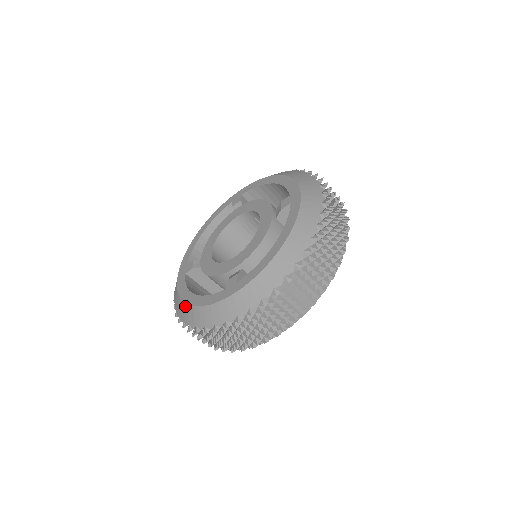
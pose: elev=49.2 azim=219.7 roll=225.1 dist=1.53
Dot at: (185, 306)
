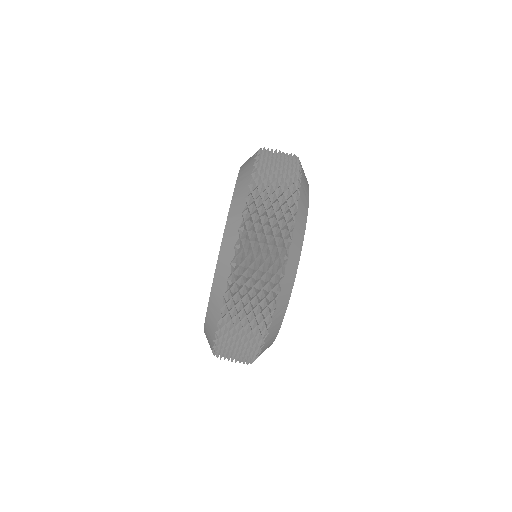
Dot at: (217, 271)
